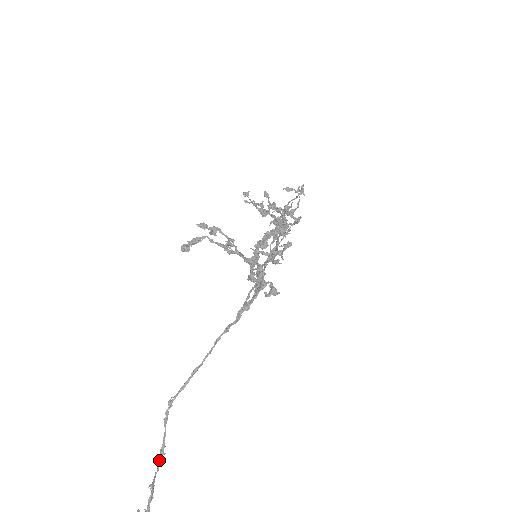
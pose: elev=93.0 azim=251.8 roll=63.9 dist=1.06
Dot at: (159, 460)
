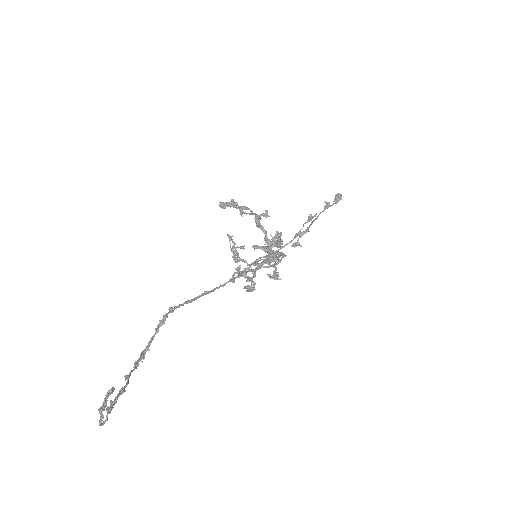
Dot at: (138, 360)
